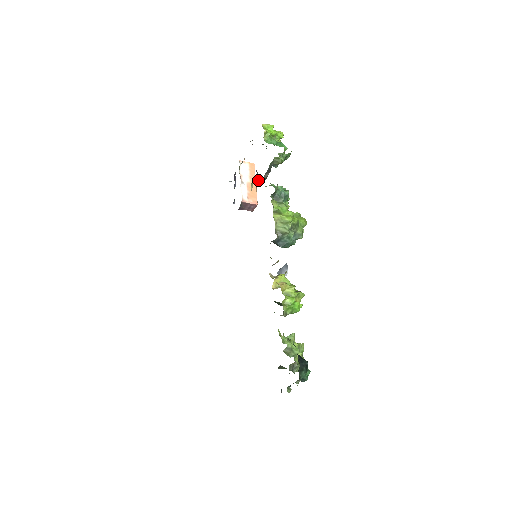
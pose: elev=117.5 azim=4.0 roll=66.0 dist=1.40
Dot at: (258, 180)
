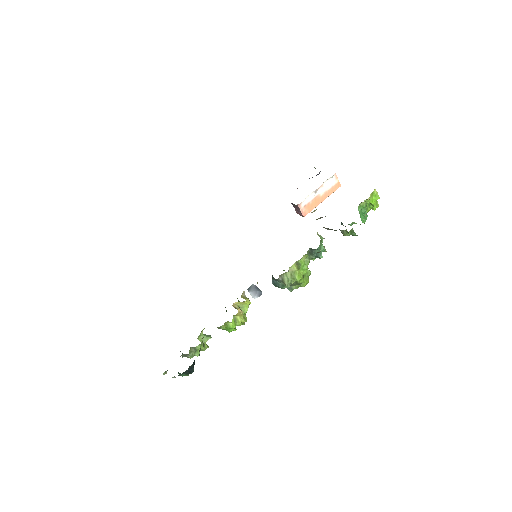
Dot at: (322, 217)
